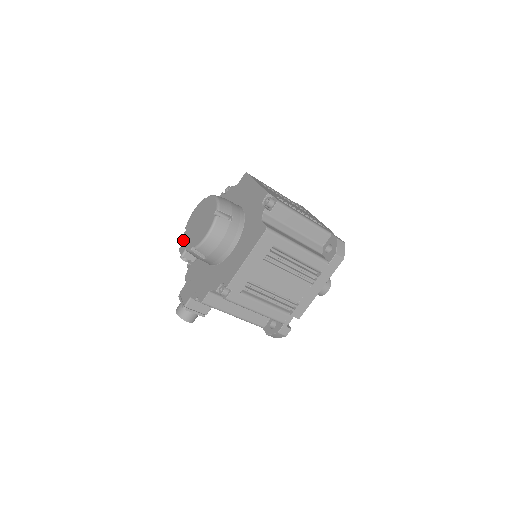
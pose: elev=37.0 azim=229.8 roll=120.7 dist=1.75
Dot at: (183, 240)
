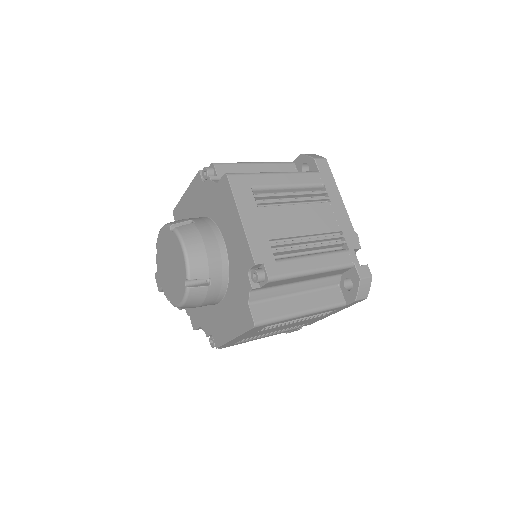
Dot at: occluded
